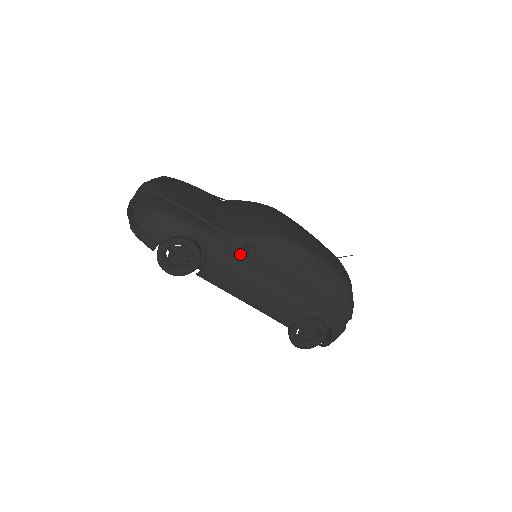
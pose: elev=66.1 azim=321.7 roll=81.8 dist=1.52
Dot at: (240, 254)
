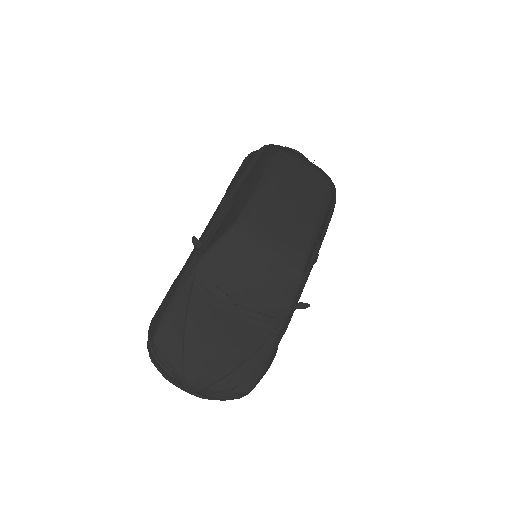
Dot at: occluded
